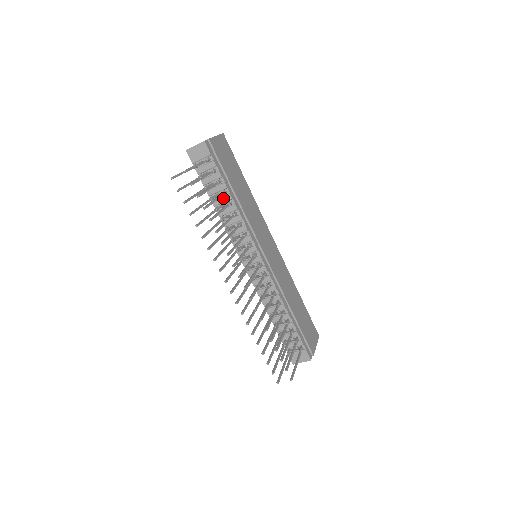
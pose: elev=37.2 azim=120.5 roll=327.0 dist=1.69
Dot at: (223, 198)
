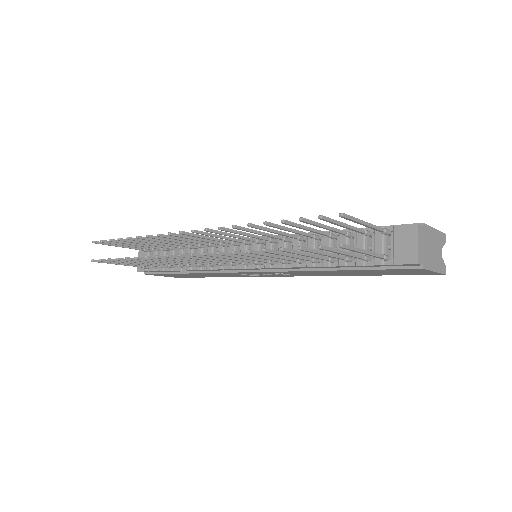
Dot at: occluded
